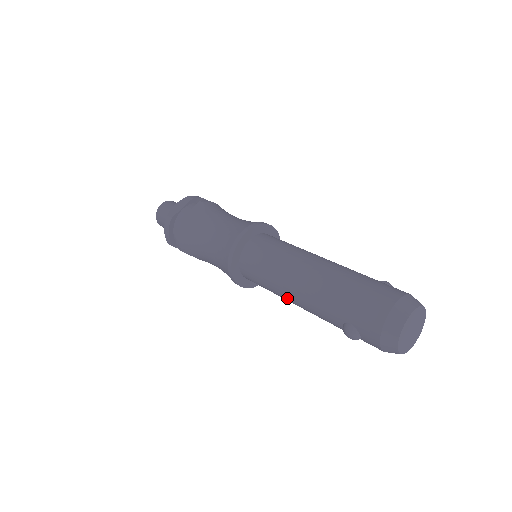
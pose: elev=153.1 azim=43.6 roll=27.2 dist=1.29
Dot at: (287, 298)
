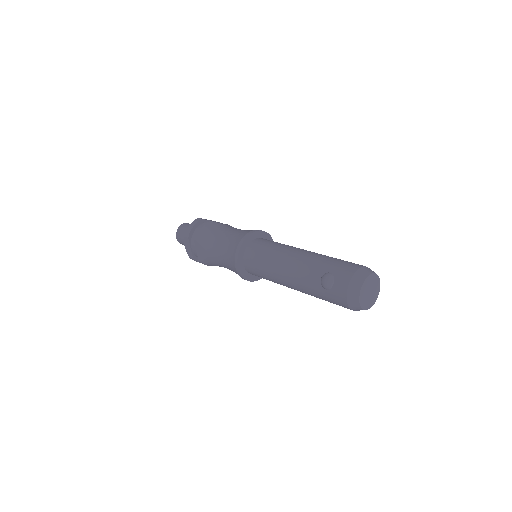
Dot at: (279, 266)
